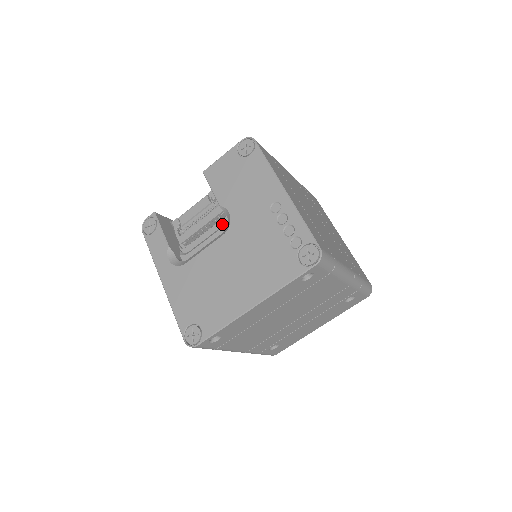
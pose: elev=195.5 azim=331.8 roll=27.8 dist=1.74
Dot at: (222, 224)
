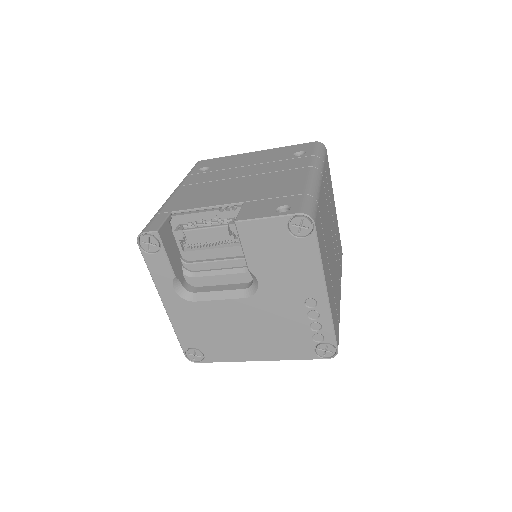
Dot at: (240, 264)
